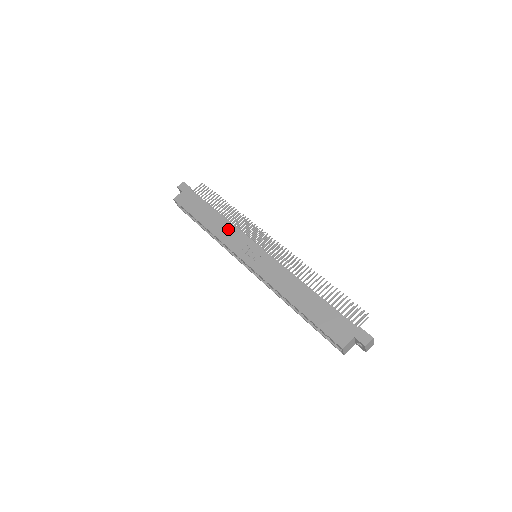
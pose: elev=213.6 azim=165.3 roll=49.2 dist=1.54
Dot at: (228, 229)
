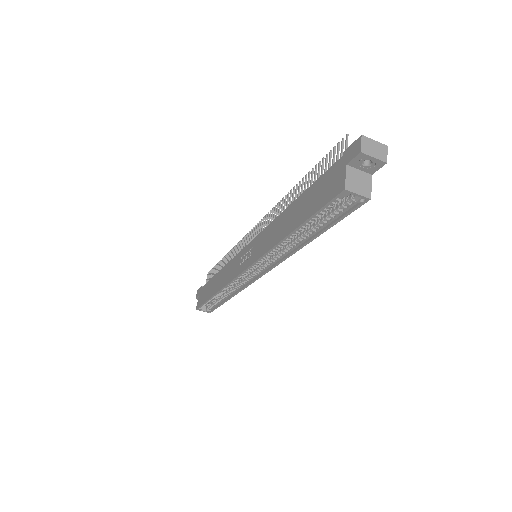
Dot at: (227, 270)
